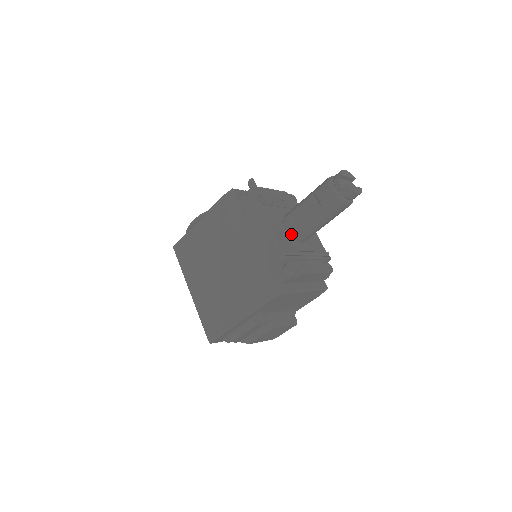
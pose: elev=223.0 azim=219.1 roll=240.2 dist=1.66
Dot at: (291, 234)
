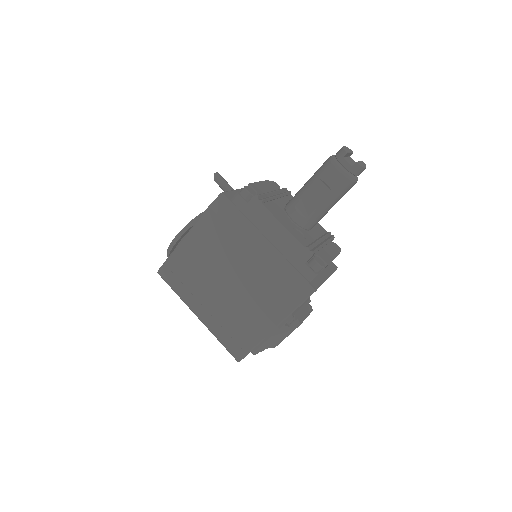
Dot at: (301, 226)
